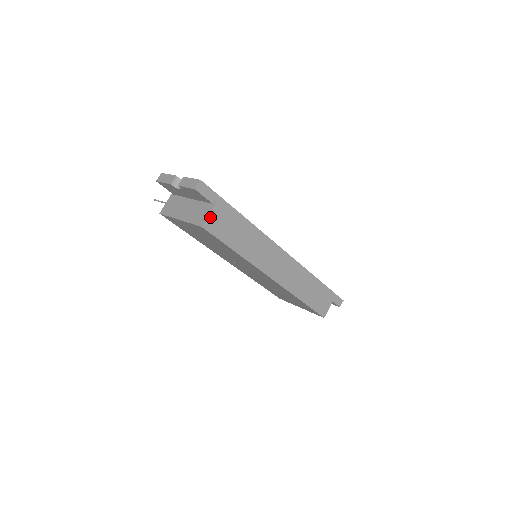
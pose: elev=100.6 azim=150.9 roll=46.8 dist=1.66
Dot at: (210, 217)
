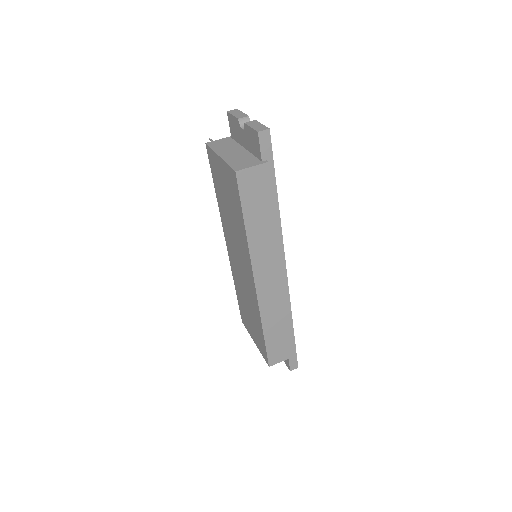
Dot at: (250, 170)
